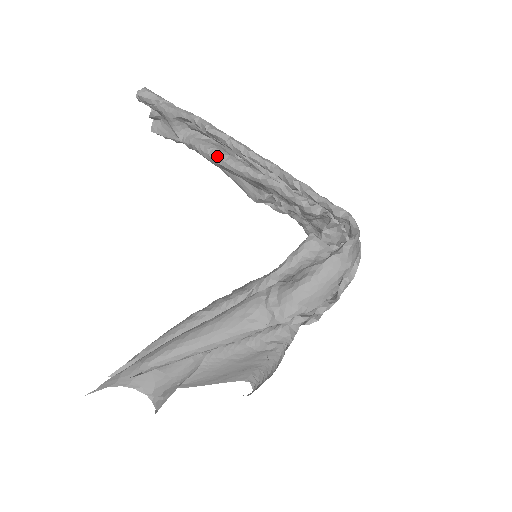
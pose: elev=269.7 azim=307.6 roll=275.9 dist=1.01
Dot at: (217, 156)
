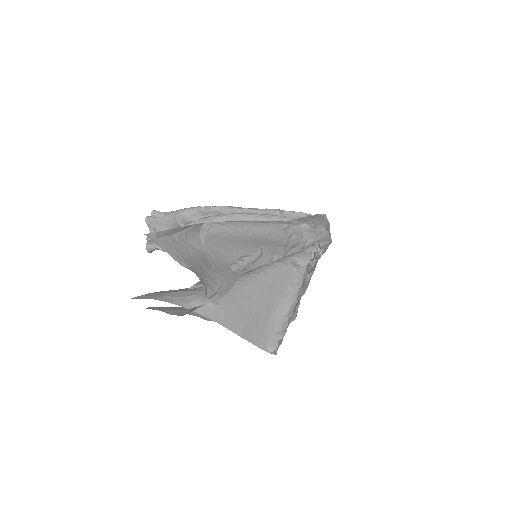
Dot at: (220, 214)
